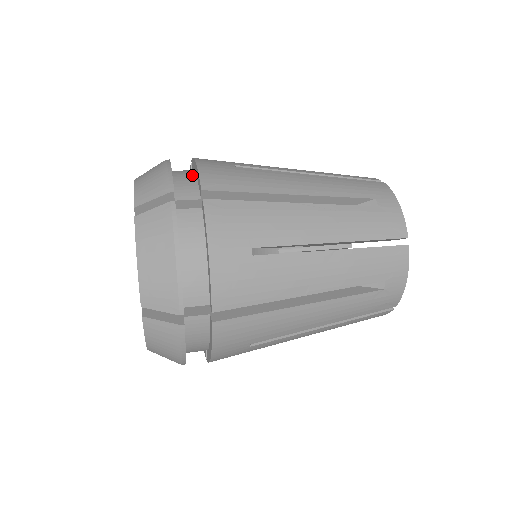
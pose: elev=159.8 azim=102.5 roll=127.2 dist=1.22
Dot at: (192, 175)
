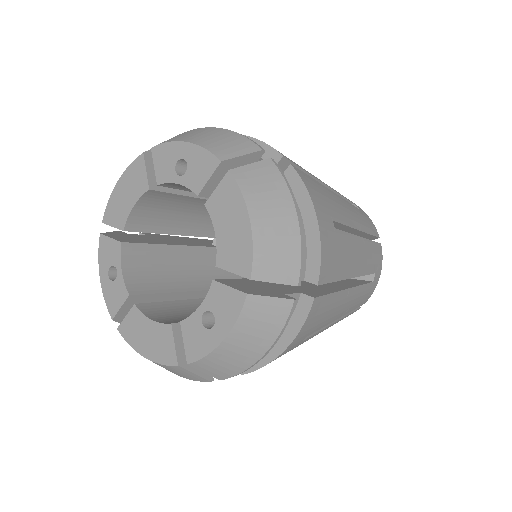
Dot at: occluded
